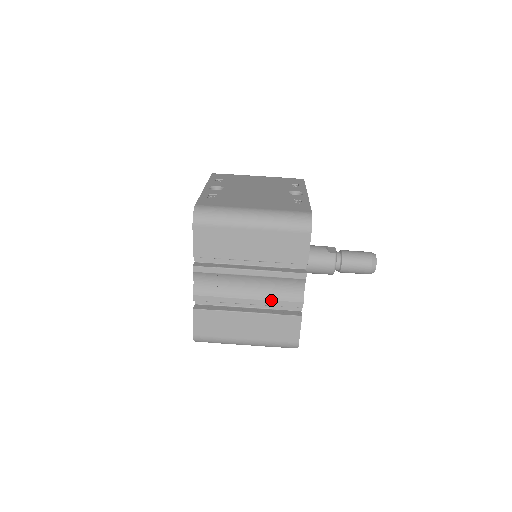
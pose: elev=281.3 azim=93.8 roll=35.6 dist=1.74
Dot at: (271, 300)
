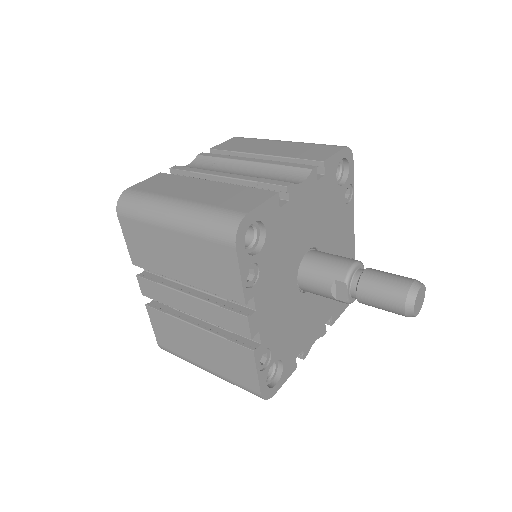
Dot at: (253, 177)
